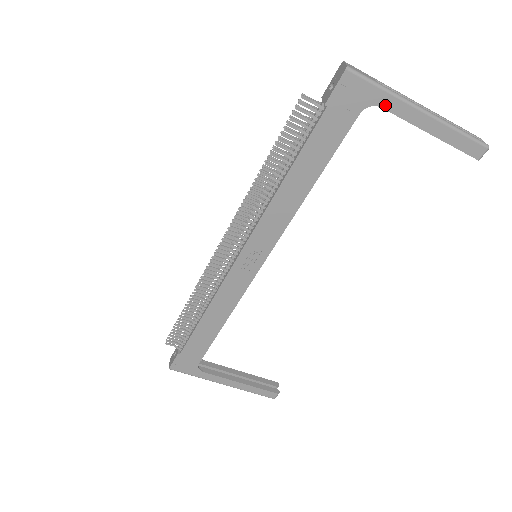
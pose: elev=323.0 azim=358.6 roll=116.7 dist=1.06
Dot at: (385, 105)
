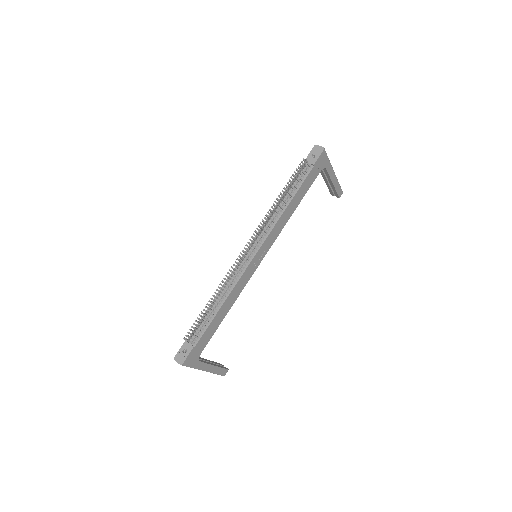
Dot at: (327, 168)
